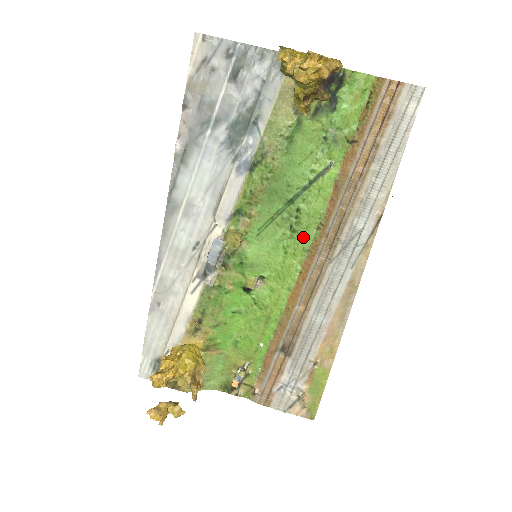
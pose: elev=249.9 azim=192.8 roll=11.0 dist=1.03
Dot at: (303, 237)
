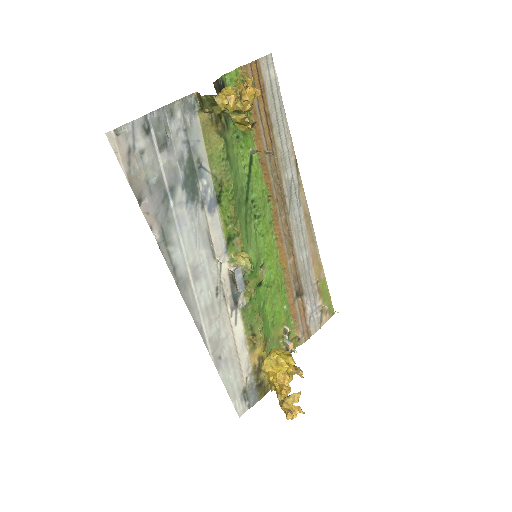
Dot at: (265, 215)
